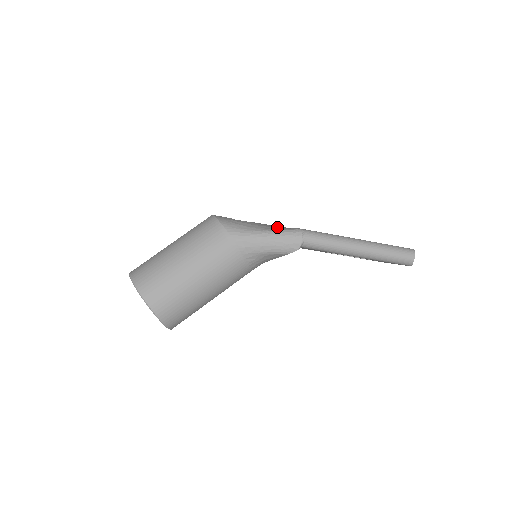
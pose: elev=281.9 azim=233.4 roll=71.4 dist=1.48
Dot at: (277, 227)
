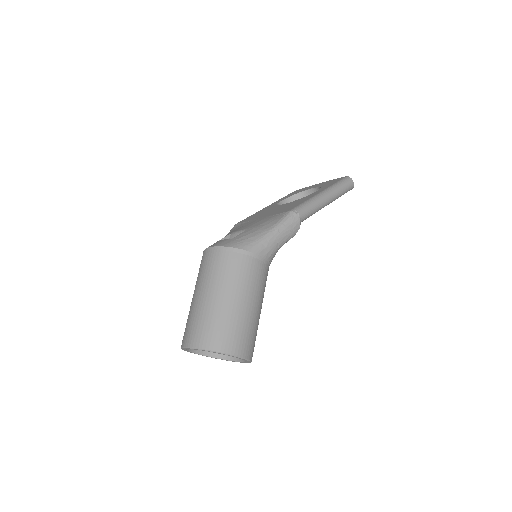
Dot at: (270, 221)
